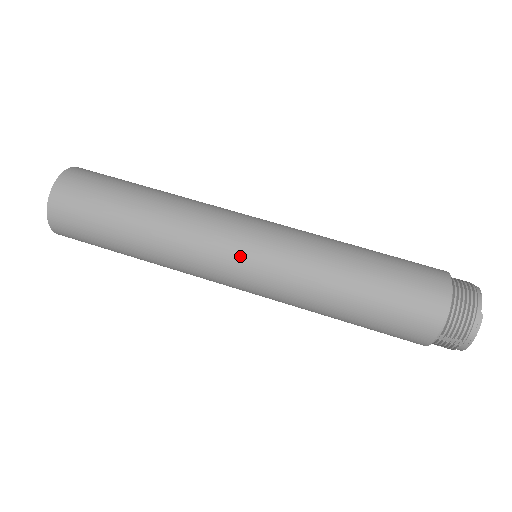
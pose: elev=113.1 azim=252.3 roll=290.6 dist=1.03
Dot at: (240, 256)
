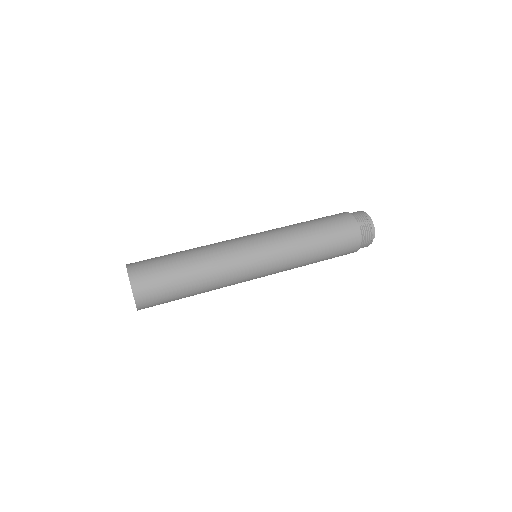
Dot at: (248, 238)
